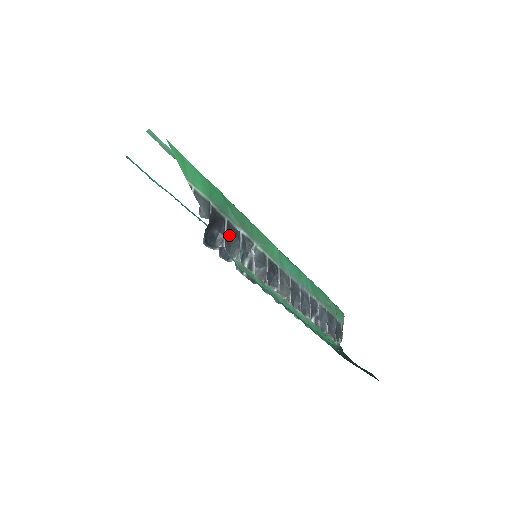
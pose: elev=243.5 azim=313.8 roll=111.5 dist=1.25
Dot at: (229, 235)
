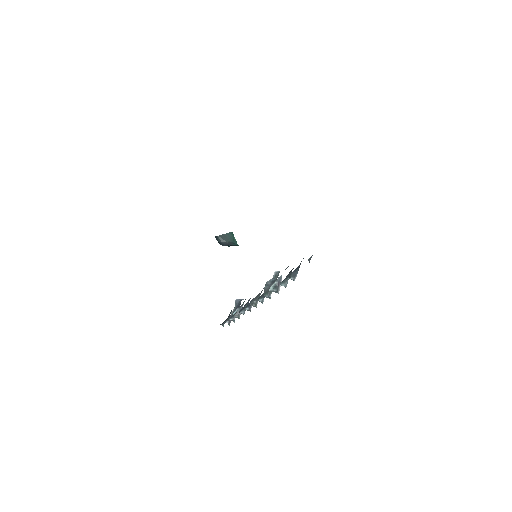
Dot at: occluded
